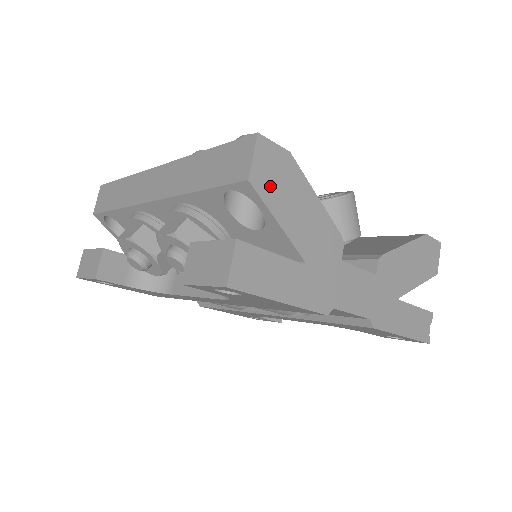
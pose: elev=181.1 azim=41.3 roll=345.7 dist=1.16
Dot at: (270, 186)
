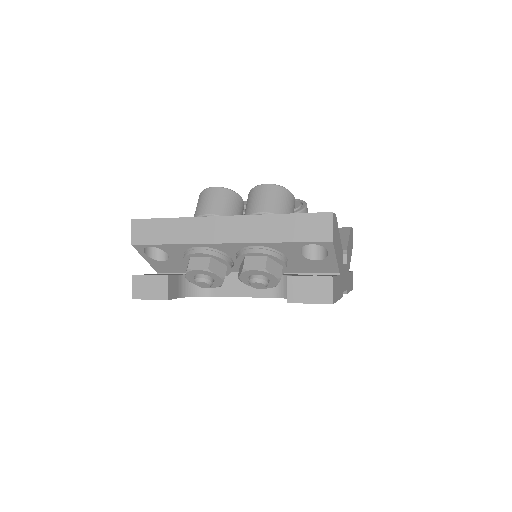
Dot at: (335, 239)
